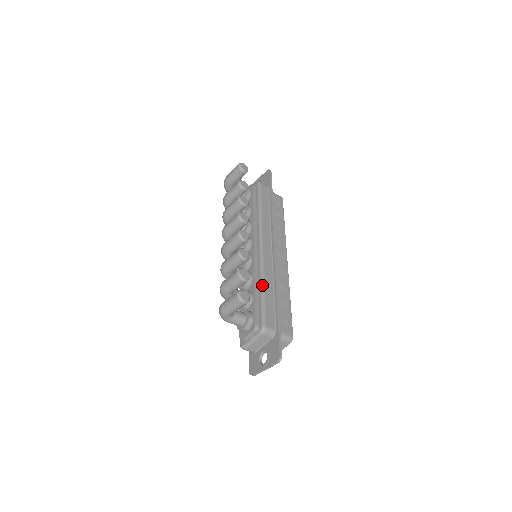
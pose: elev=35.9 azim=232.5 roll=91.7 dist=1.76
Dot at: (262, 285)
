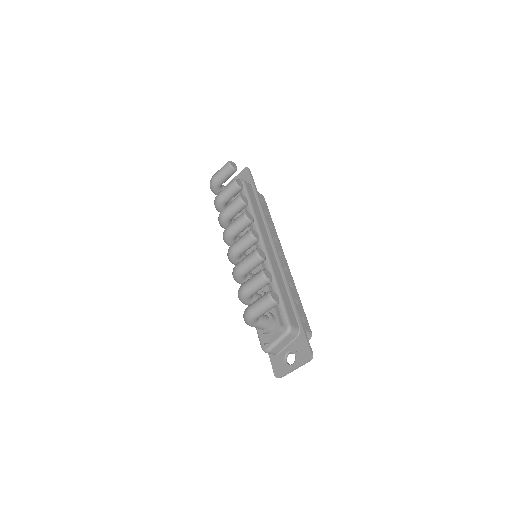
Dot at: (276, 284)
